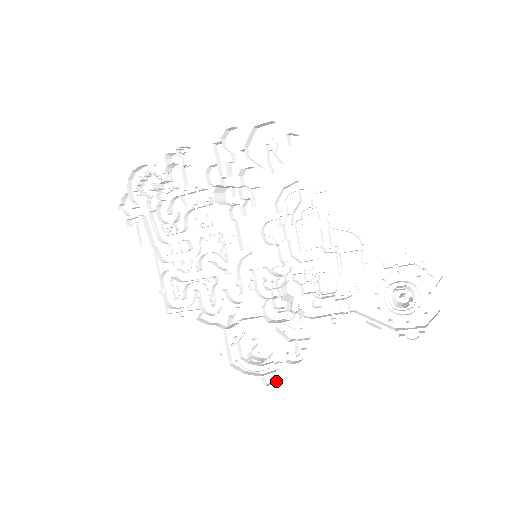
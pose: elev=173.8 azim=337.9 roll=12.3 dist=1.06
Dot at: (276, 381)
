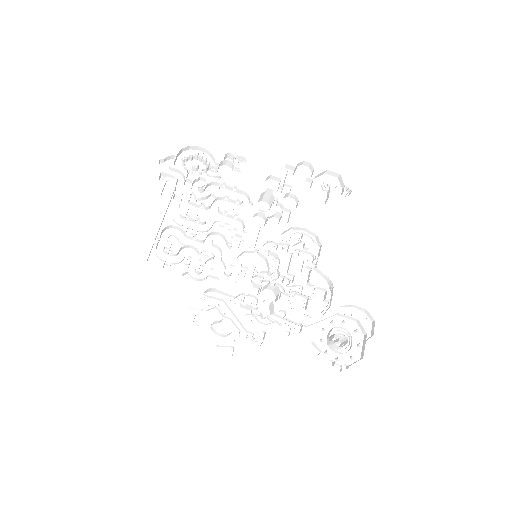
Dot at: (226, 355)
